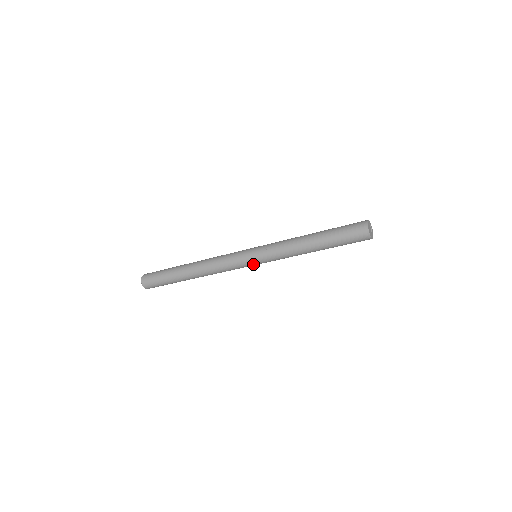
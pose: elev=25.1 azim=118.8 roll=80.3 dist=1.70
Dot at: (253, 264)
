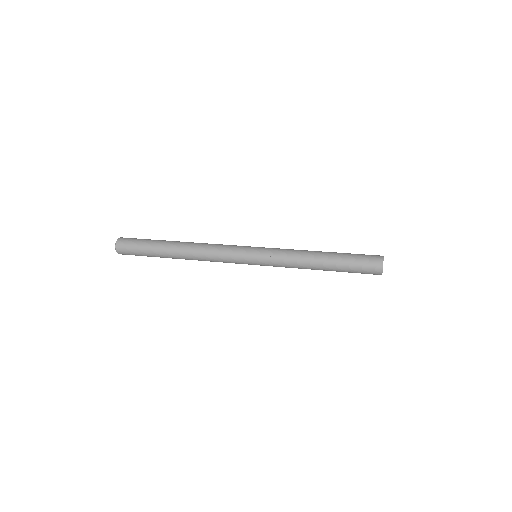
Dot at: (252, 264)
